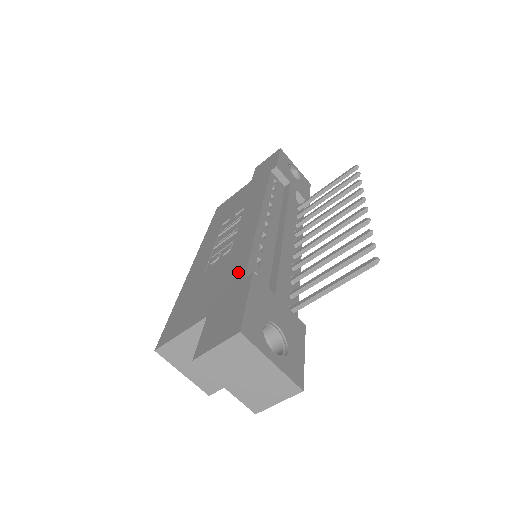
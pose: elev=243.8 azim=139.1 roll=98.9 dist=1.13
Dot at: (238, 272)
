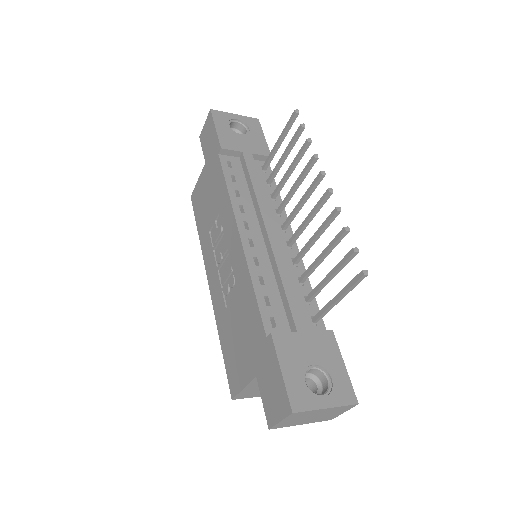
Dot at: (257, 326)
